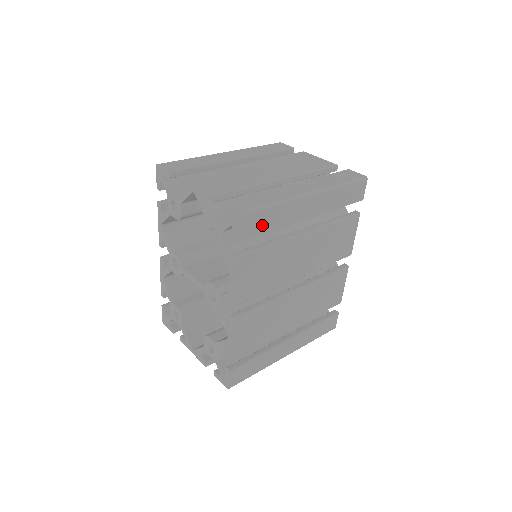
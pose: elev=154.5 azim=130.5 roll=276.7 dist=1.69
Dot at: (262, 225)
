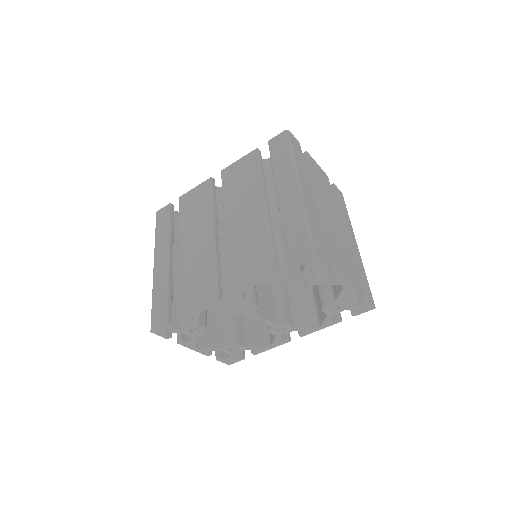
Dot at: occluded
